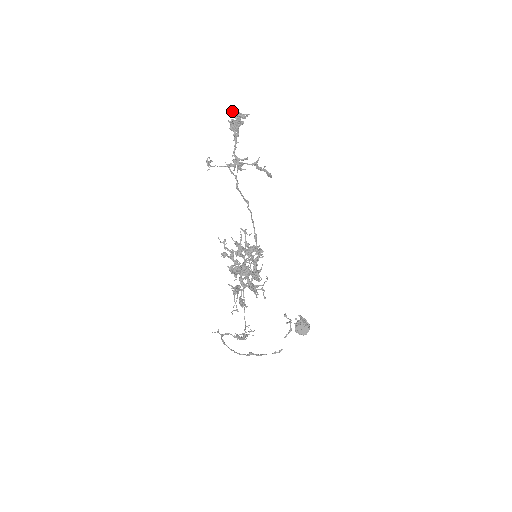
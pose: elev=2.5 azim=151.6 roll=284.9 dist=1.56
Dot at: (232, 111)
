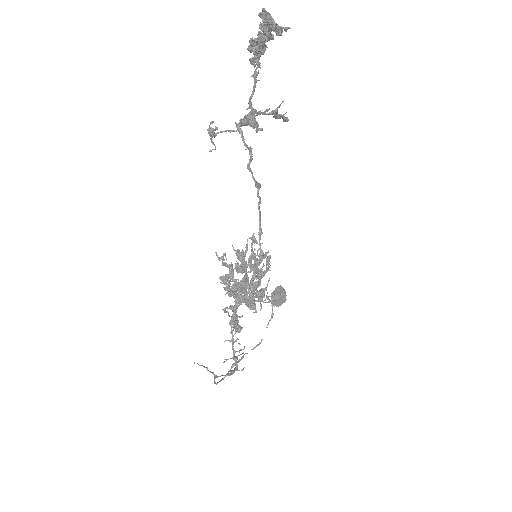
Dot at: (262, 18)
